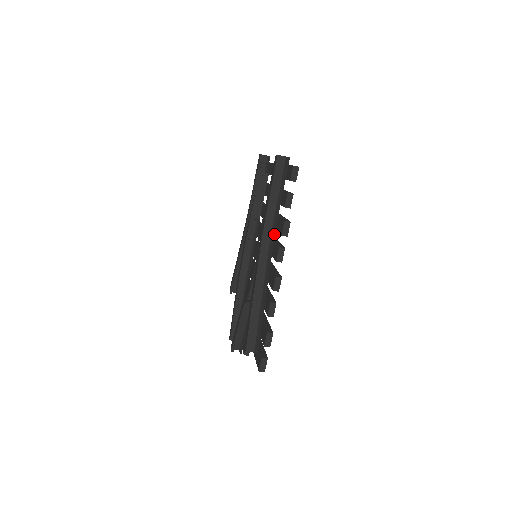
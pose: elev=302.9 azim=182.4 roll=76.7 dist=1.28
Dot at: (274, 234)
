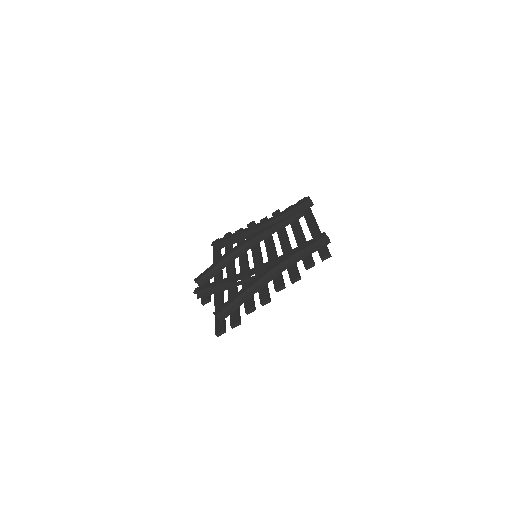
Dot at: (284, 270)
